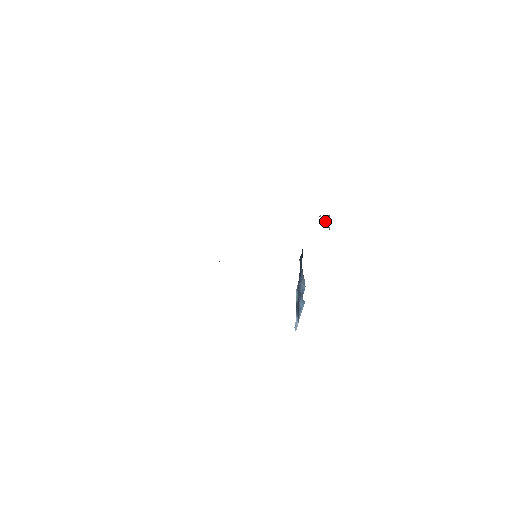
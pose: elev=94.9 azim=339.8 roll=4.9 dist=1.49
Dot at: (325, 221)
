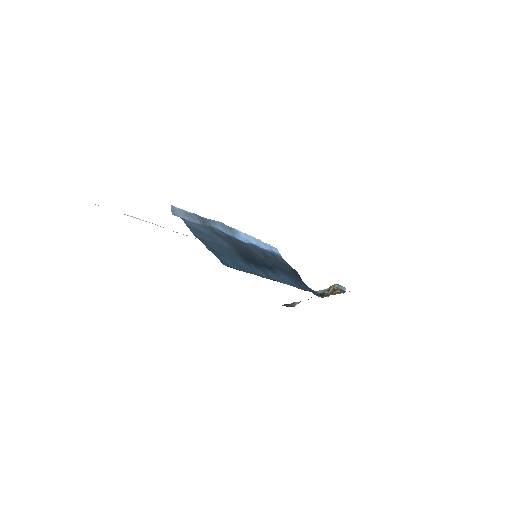
Dot at: occluded
